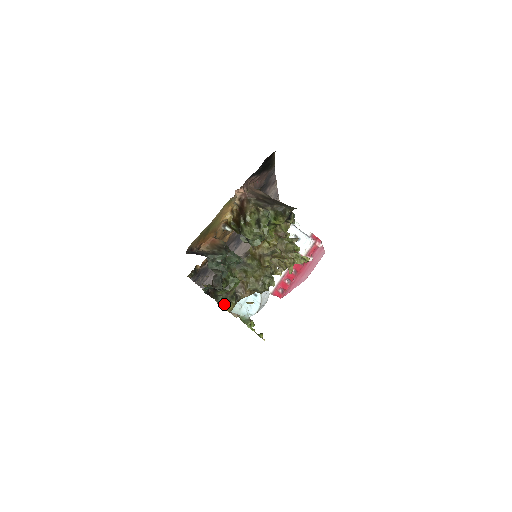
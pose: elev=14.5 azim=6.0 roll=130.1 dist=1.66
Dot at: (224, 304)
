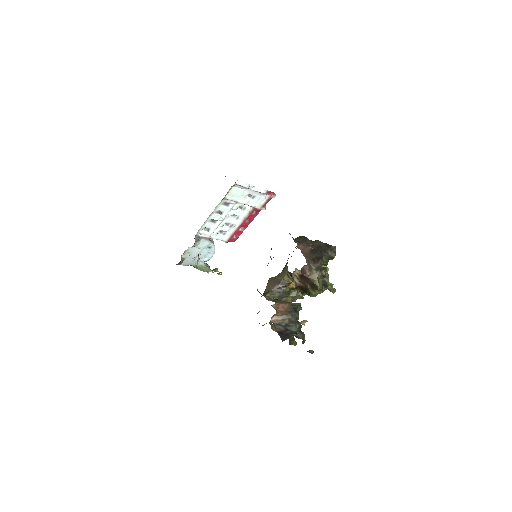
Dot at: (295, 341)
